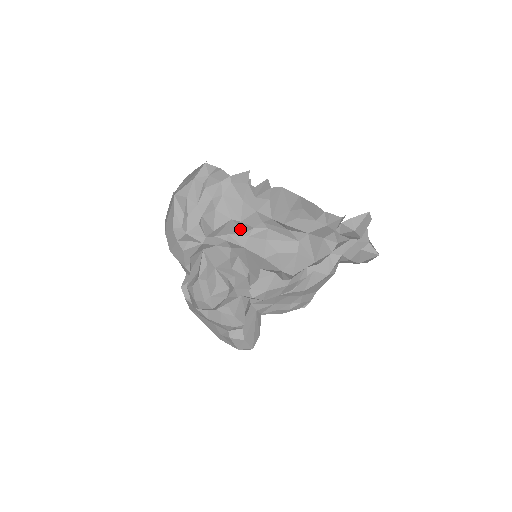
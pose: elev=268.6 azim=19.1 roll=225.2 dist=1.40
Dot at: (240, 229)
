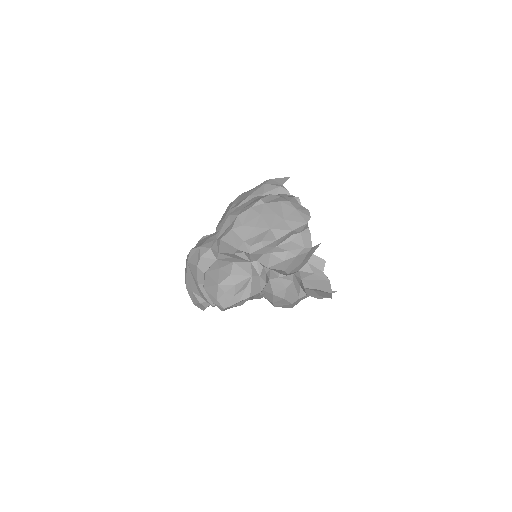
Dot at: (280, 272)
